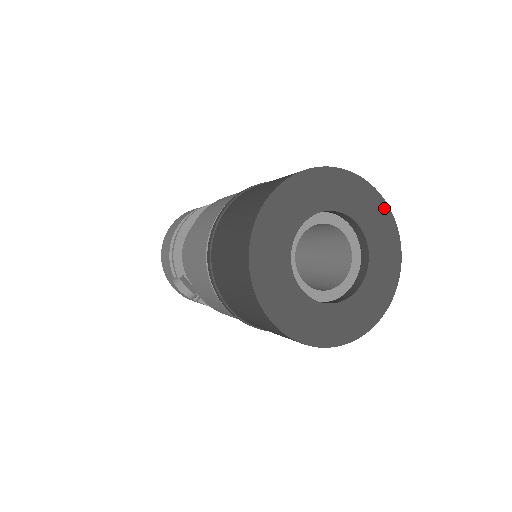
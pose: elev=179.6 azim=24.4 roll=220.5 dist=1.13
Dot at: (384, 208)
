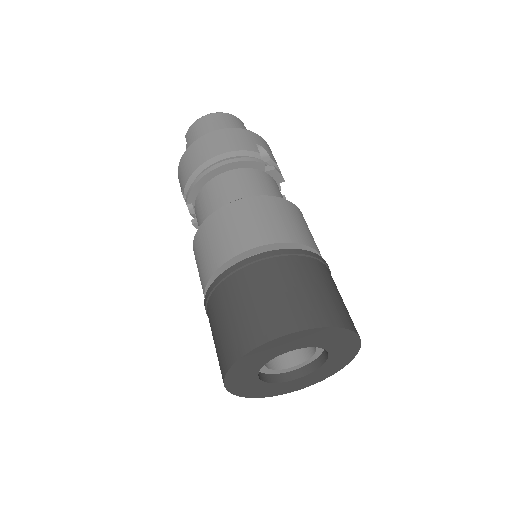
Dot at: (356, 349)
